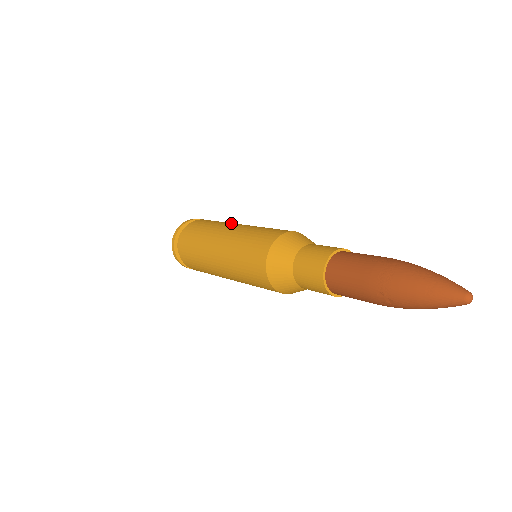
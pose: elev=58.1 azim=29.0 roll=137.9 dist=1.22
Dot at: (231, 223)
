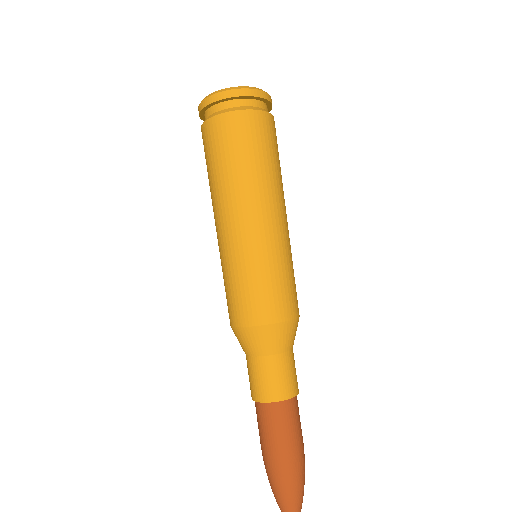
Dot at: (271, 194)
